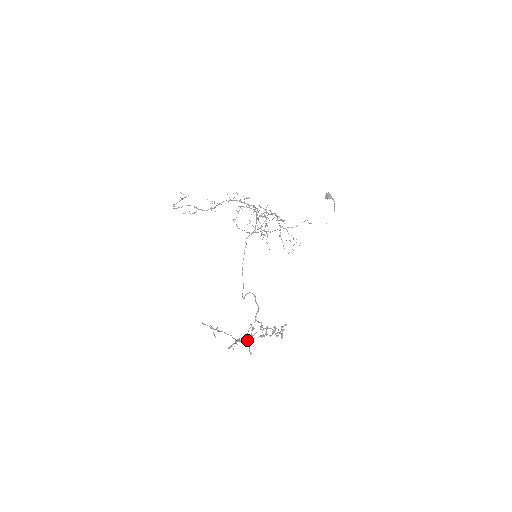
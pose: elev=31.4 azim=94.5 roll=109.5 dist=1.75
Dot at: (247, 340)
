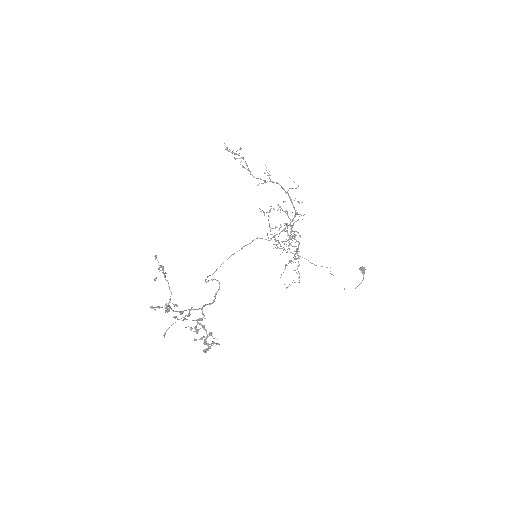
Dot at: (176, 317)
